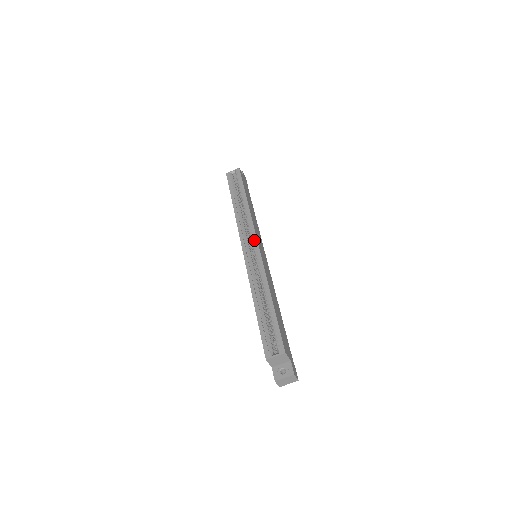
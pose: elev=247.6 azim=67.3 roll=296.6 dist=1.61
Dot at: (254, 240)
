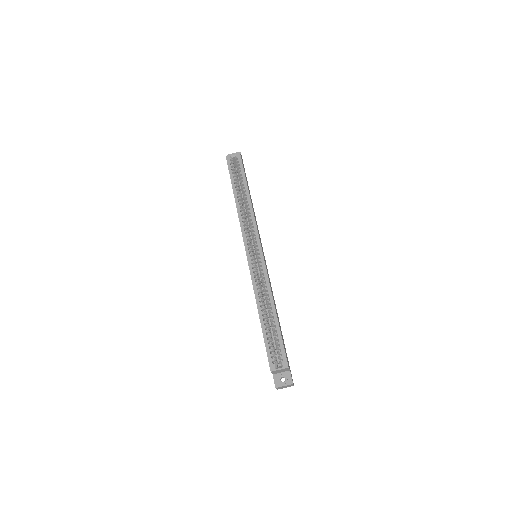
Dot at: (258, 244)
